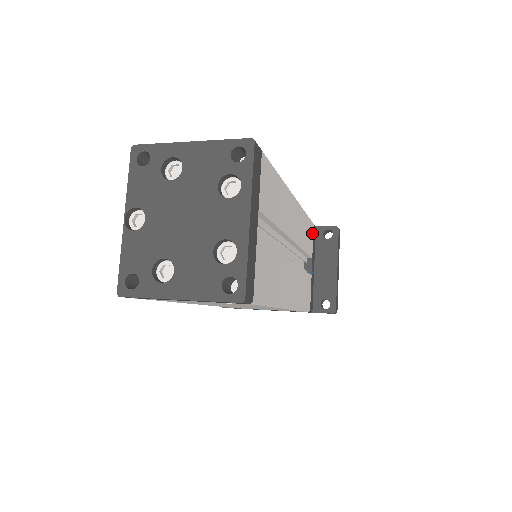
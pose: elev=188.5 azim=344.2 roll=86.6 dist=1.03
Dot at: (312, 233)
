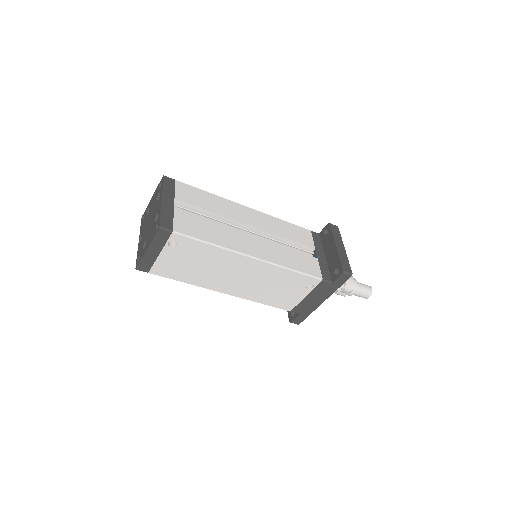
Dot at: (309, 235)
